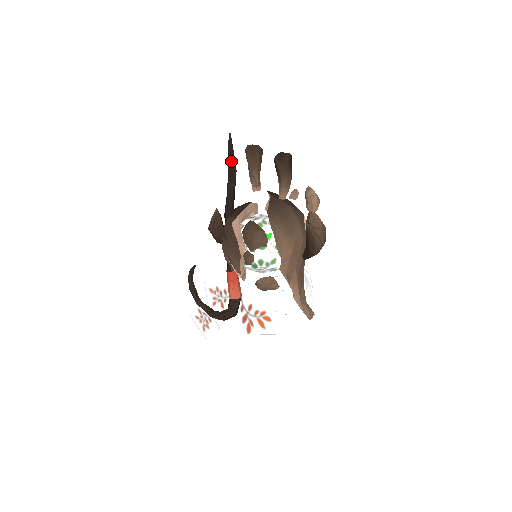
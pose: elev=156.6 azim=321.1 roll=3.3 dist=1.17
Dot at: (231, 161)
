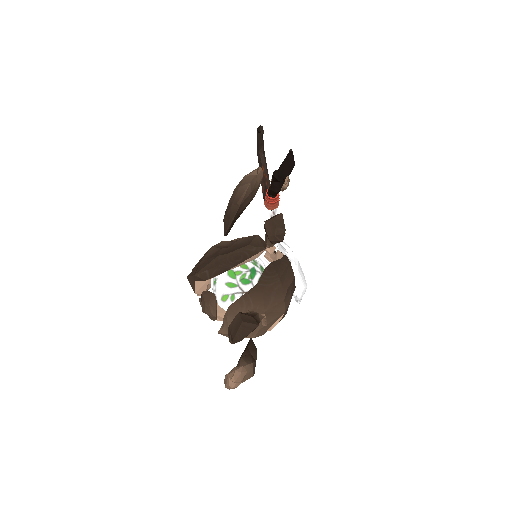
Dot at: (285, 166)
